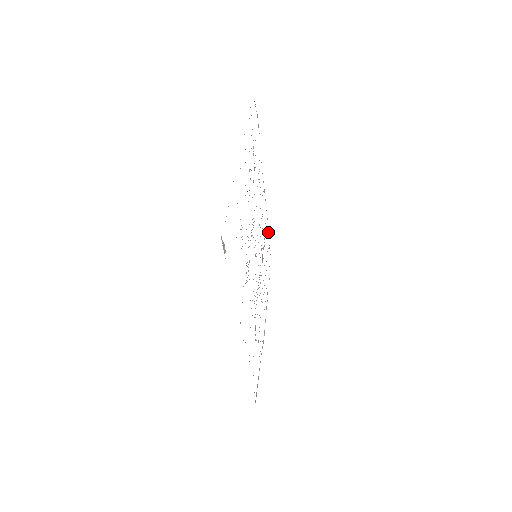
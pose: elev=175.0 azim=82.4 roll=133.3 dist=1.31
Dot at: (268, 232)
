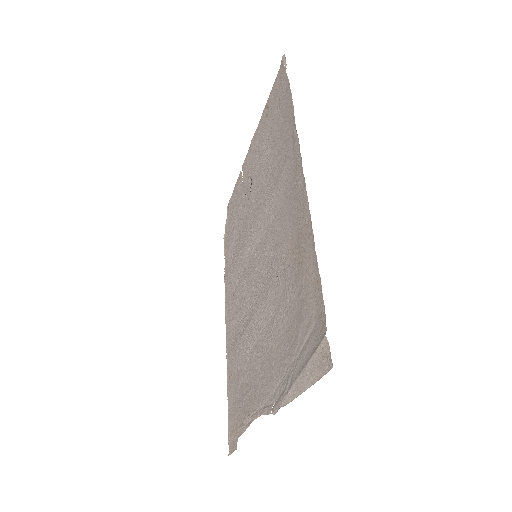
Dot at: (227, 376)
